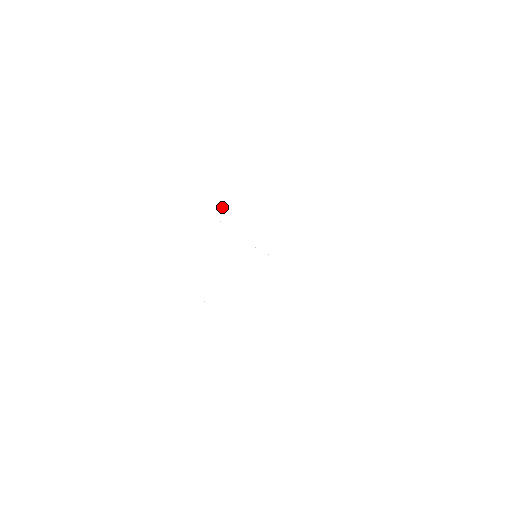
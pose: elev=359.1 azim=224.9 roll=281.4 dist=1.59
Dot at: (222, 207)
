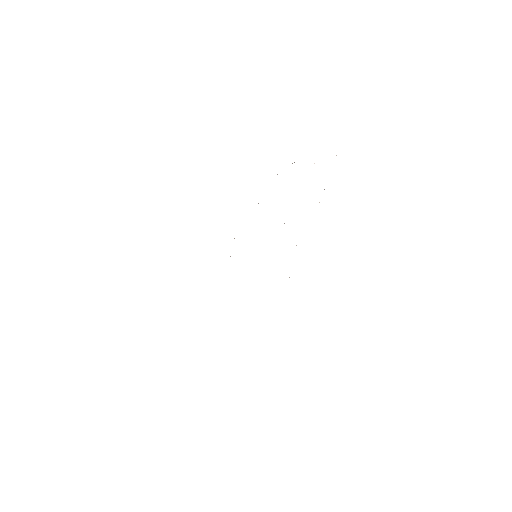
Dot at: occluded
